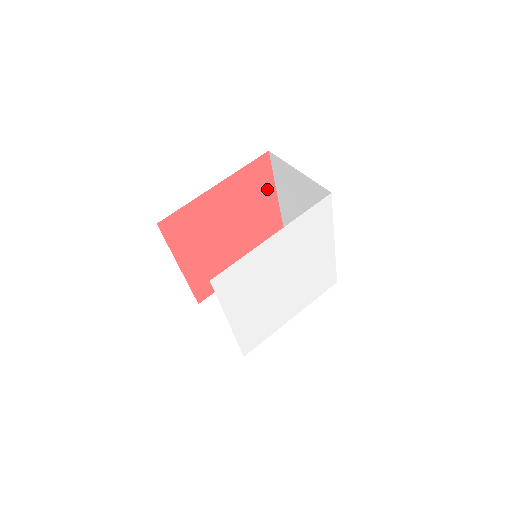
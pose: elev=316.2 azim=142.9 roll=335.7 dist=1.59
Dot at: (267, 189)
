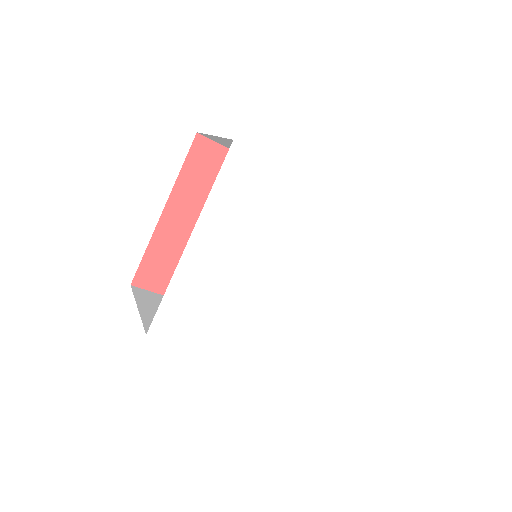
Dot at: occluded
